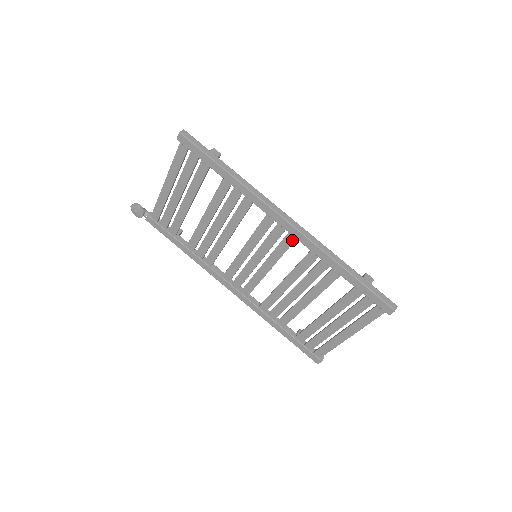
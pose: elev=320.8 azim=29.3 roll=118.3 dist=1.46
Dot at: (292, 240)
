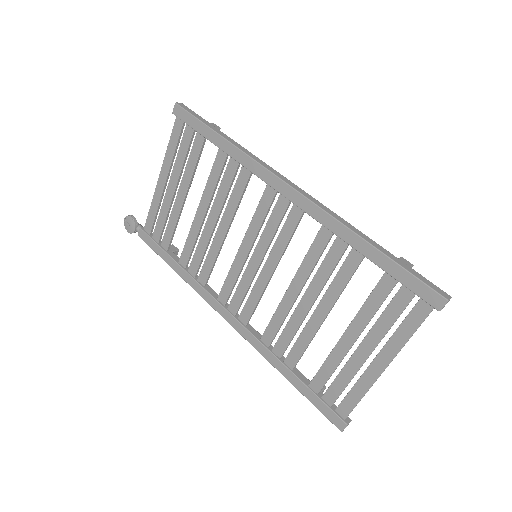
Dot at: (298, 215)
